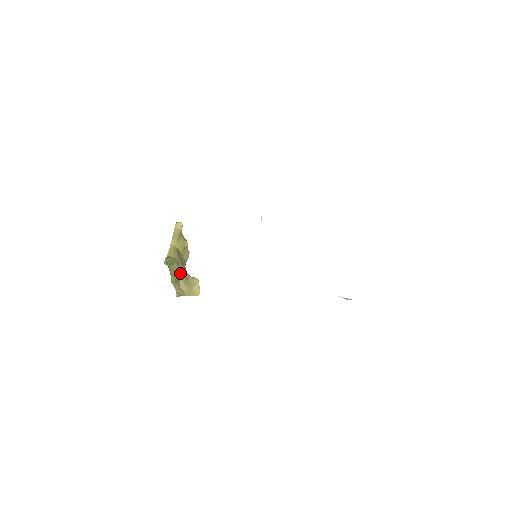
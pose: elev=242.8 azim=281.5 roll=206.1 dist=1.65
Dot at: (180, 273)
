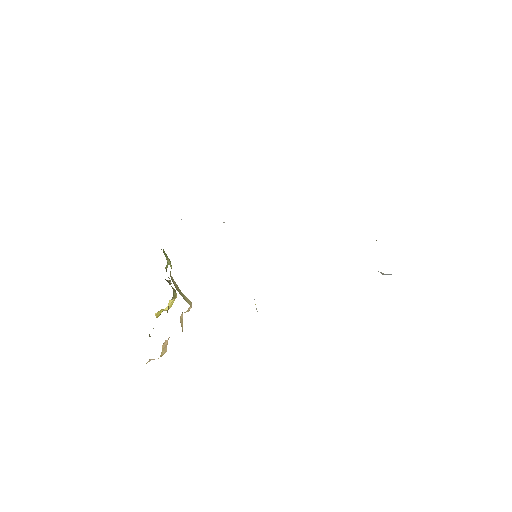
Dot at: occluded
